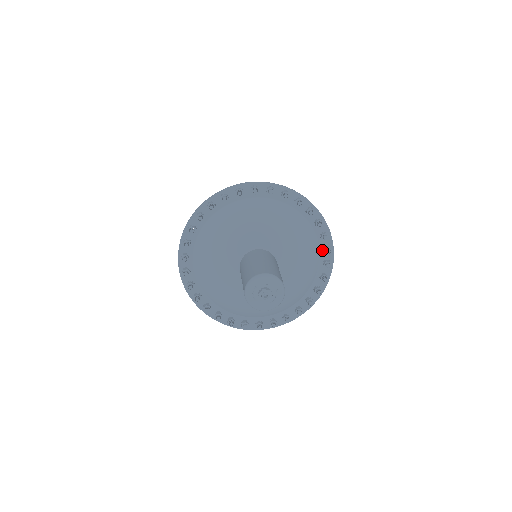
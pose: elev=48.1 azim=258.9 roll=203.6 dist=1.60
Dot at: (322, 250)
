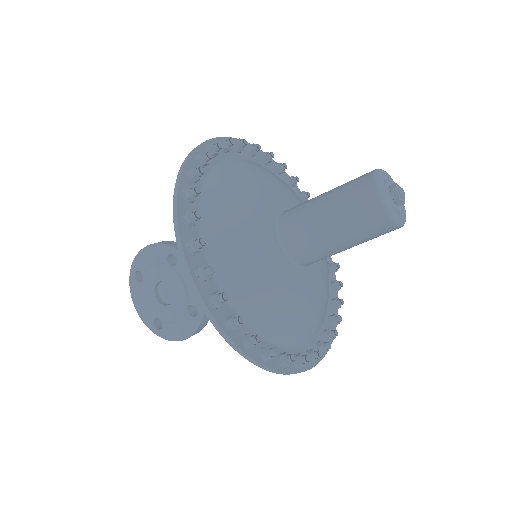
Dot at: (323, 330)
